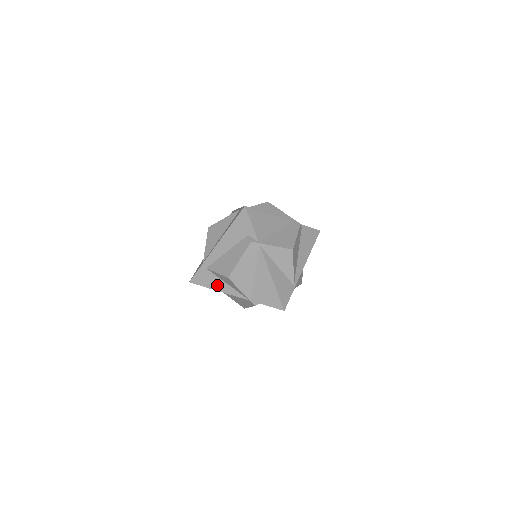
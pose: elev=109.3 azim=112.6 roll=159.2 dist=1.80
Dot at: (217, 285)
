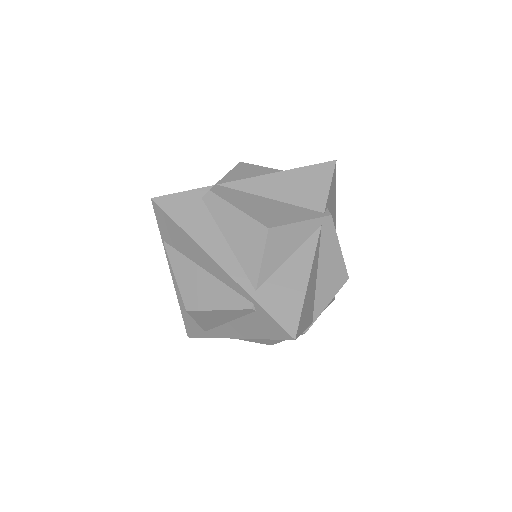
Dot at: occluded
